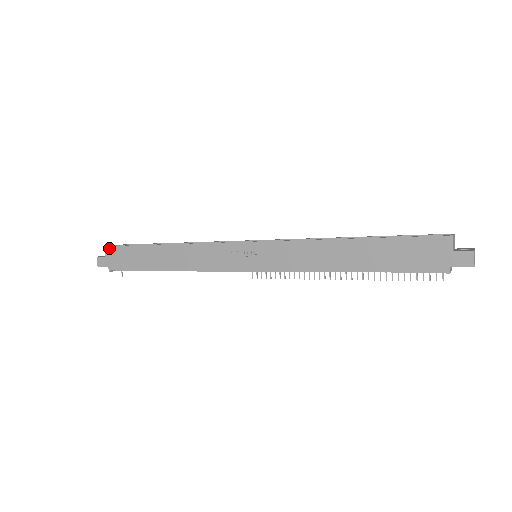
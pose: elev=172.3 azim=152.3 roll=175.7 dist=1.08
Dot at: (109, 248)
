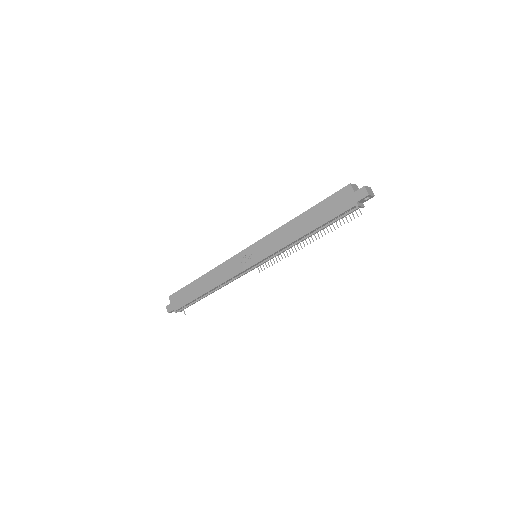
Dot at: (171, 296)
